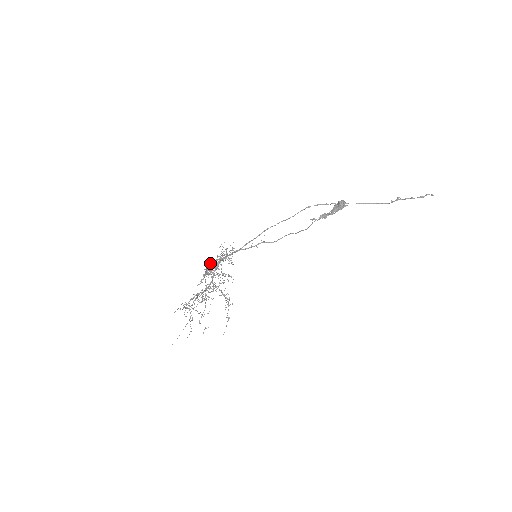
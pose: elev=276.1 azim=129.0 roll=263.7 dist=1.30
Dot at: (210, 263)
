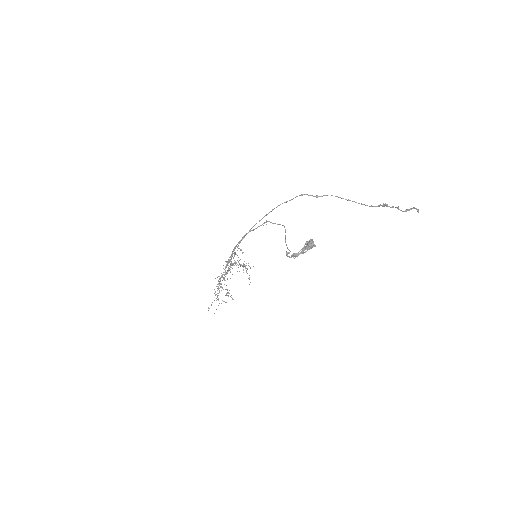
Dot at: (219, 282)
